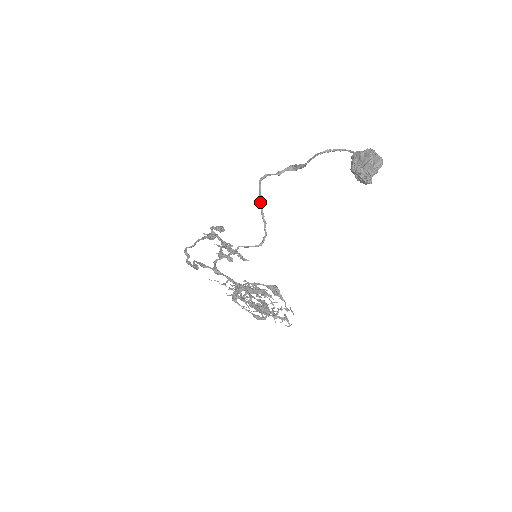
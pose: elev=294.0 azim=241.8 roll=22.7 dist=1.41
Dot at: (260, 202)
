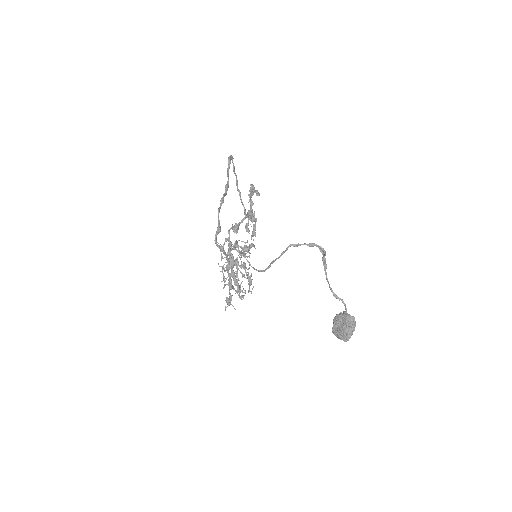
Dot at: (277, 258)
